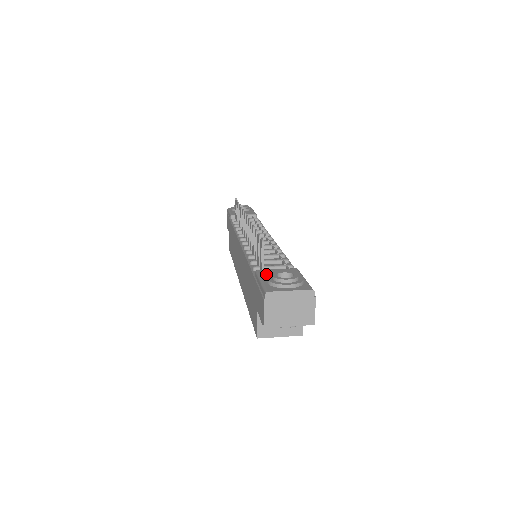
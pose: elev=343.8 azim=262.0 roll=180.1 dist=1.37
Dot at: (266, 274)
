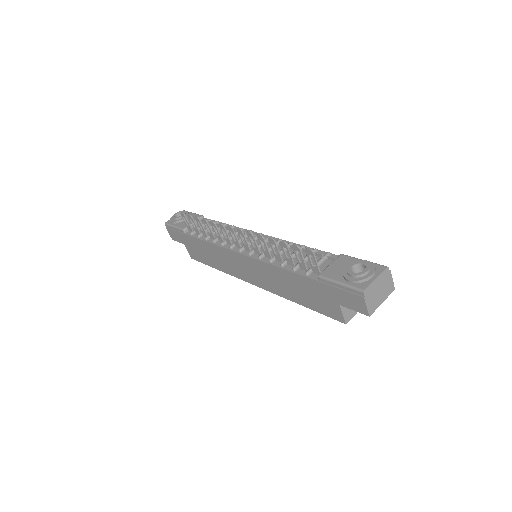
Dot at: (333, 275)
